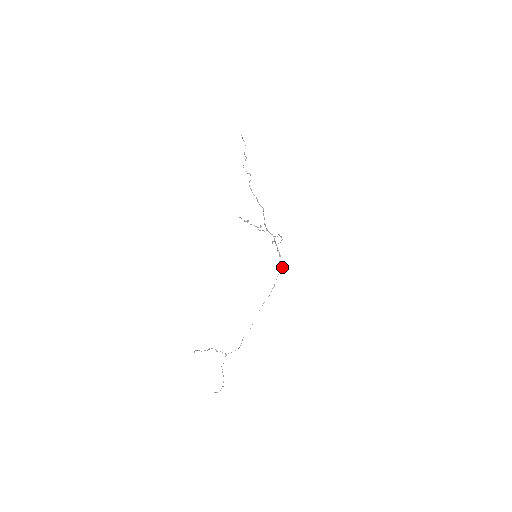
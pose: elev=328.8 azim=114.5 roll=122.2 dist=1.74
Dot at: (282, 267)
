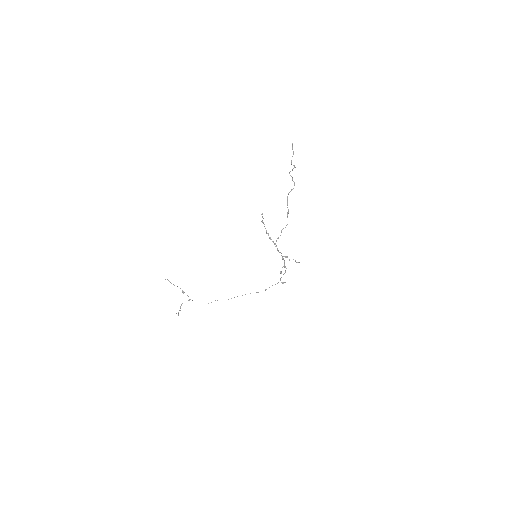
Dot at: (282, 282)
